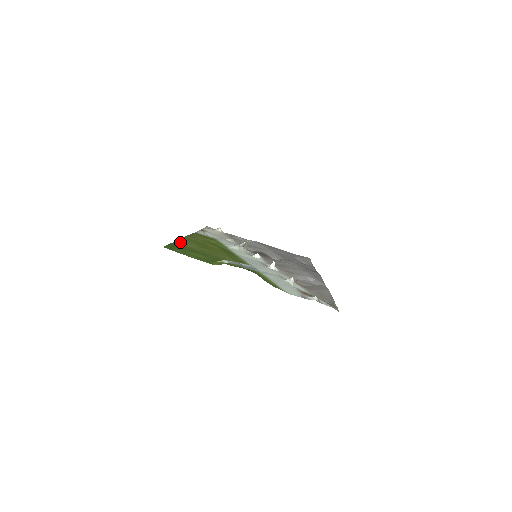
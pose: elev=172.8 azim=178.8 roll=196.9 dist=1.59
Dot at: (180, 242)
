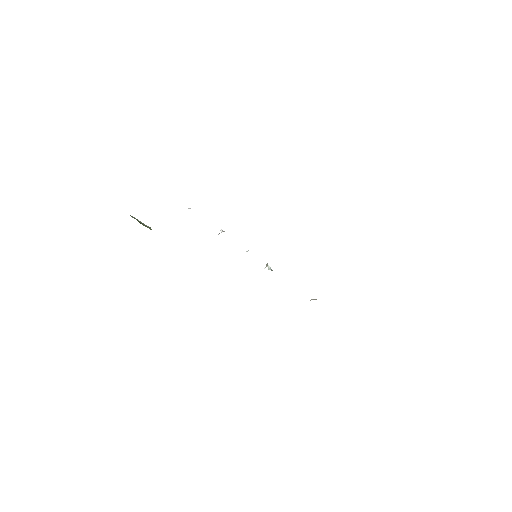
Dot at: occluded
